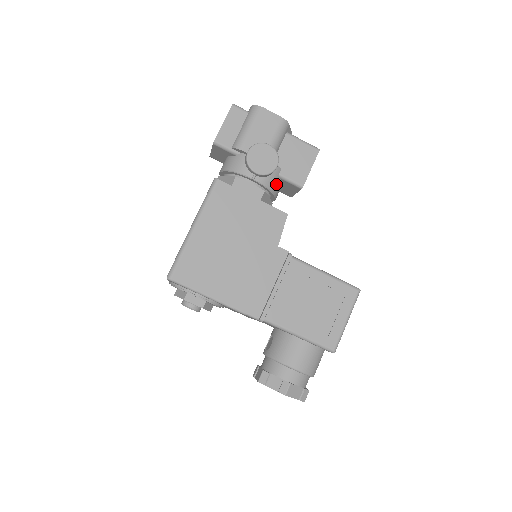
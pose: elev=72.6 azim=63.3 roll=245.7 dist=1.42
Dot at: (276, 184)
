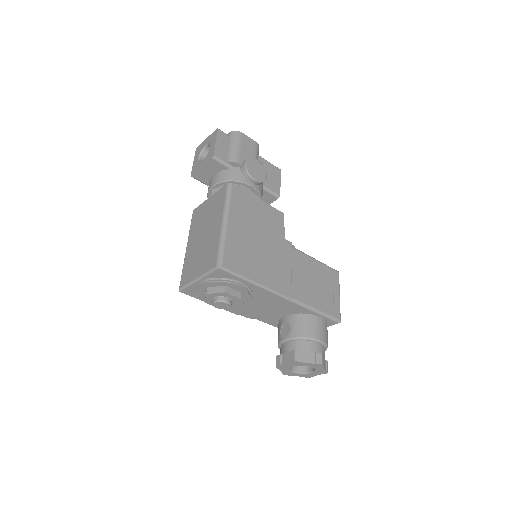
Dot at: (262, 193)
